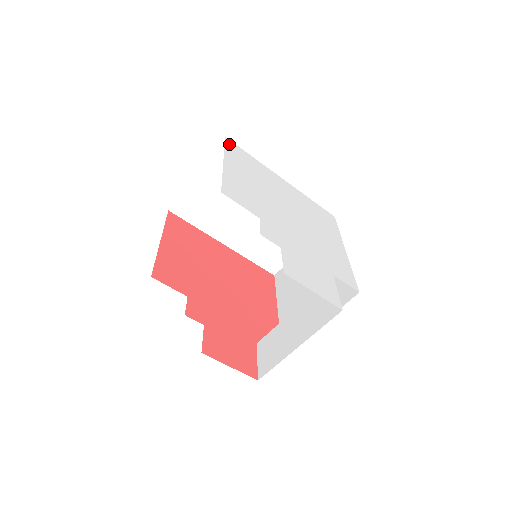
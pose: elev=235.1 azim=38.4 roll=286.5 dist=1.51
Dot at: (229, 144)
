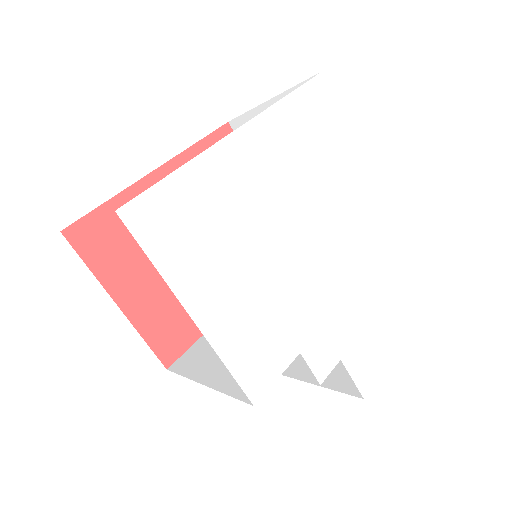
Dot at: (140, 227)
